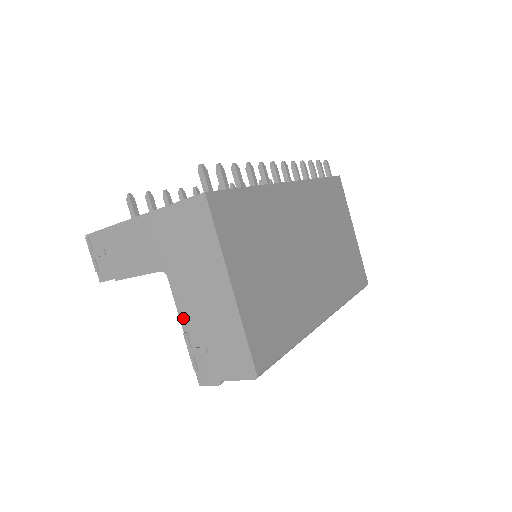
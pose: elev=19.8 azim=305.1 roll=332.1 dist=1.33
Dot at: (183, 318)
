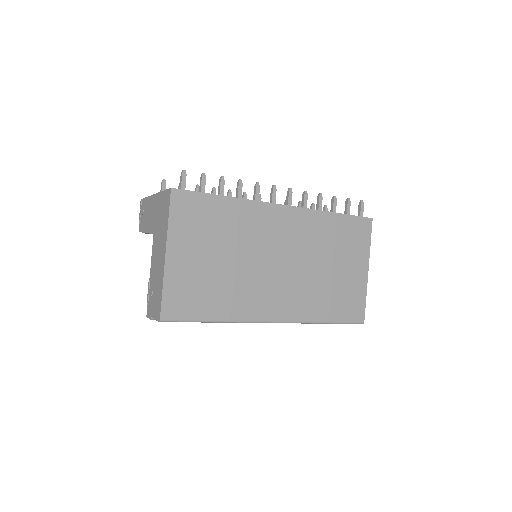
Dot at: (151, 268)
